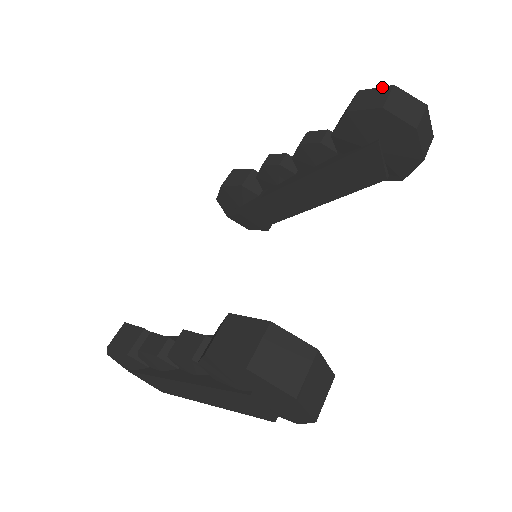
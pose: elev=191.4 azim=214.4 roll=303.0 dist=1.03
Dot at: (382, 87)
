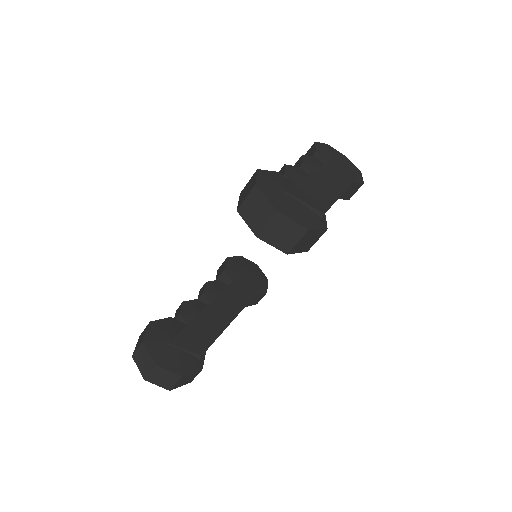
Dot at: (255, 180)
